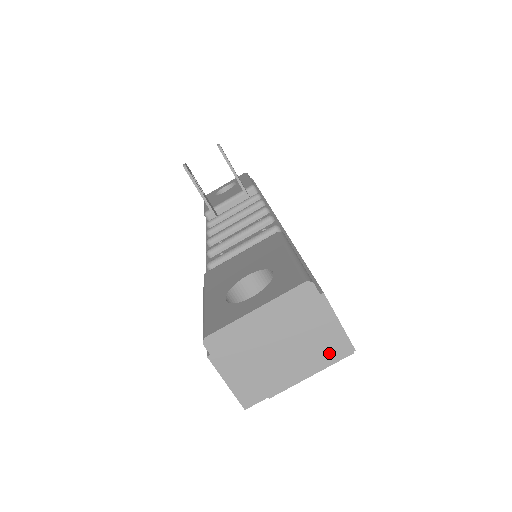
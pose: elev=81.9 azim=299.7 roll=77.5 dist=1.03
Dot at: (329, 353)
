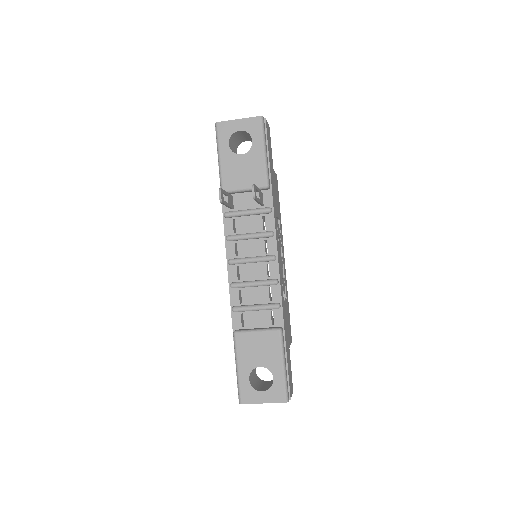
Dot at: occluded
